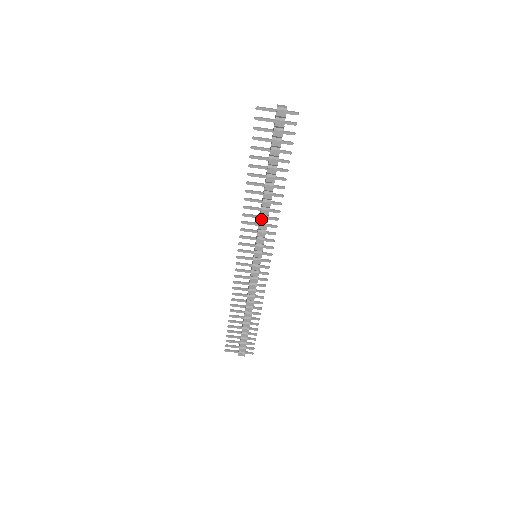
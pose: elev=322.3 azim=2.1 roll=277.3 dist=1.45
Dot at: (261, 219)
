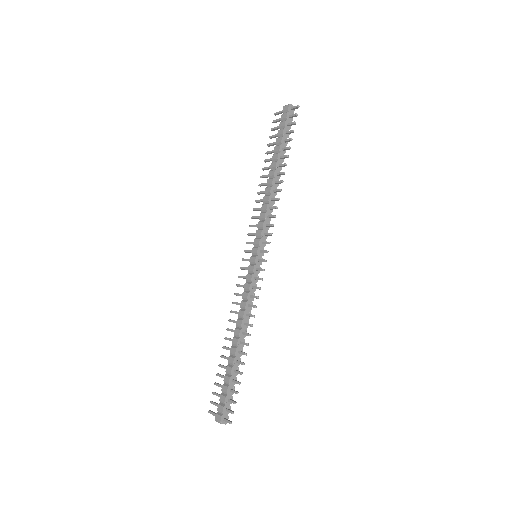
Dot at: (263, 207)
